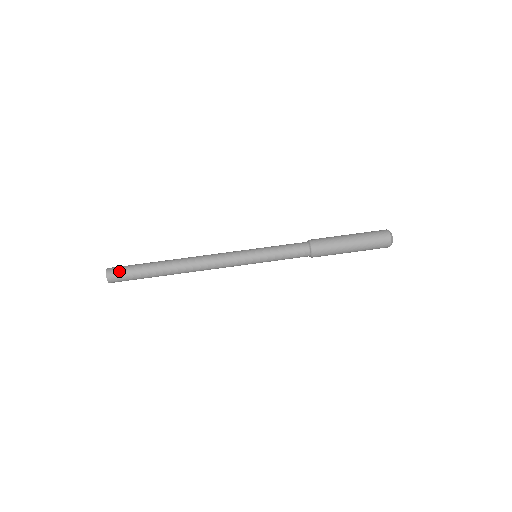
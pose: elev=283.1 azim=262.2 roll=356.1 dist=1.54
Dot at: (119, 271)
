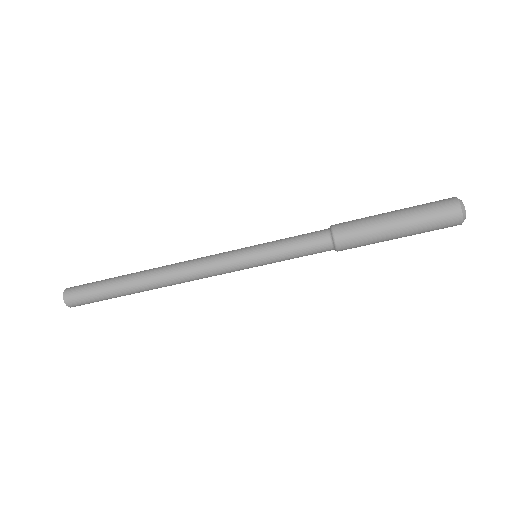
Dot at: (78, 292)
